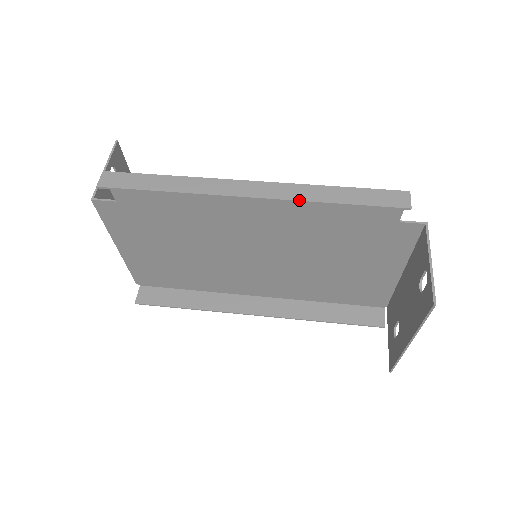
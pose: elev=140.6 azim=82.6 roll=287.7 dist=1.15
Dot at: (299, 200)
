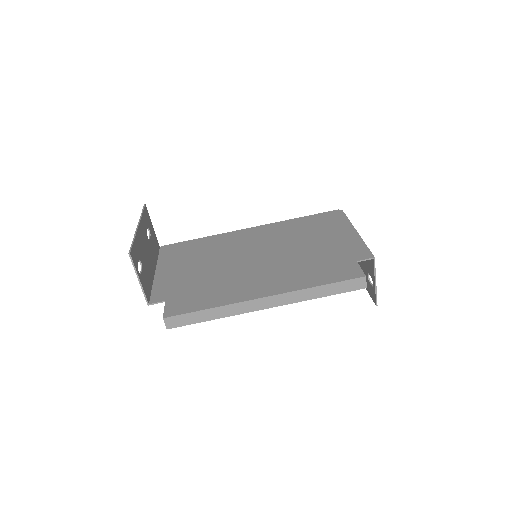
Dot at: occluded
